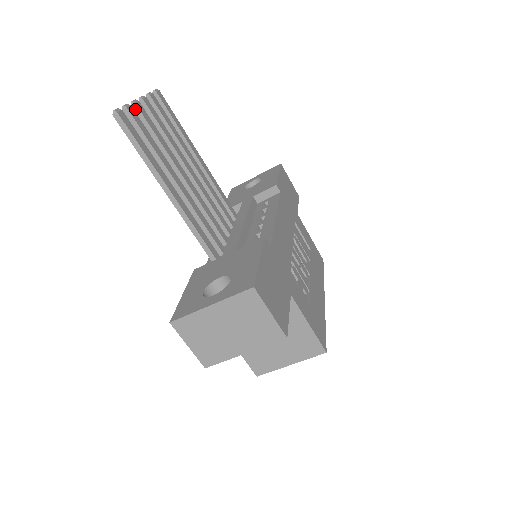
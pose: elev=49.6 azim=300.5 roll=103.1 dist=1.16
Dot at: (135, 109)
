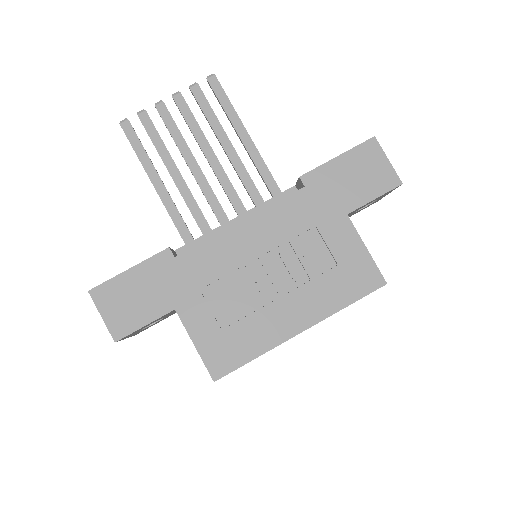
Dot at: (157, 110)
